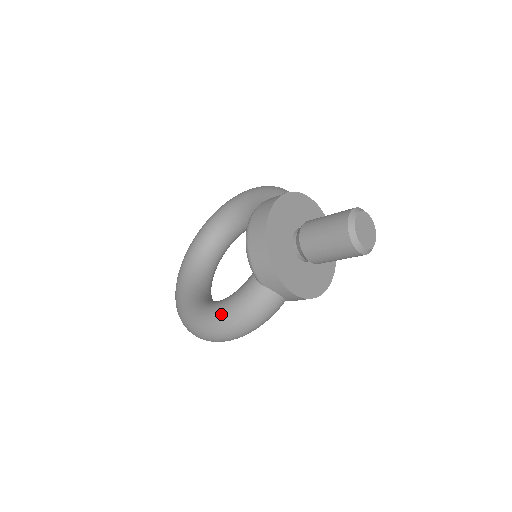
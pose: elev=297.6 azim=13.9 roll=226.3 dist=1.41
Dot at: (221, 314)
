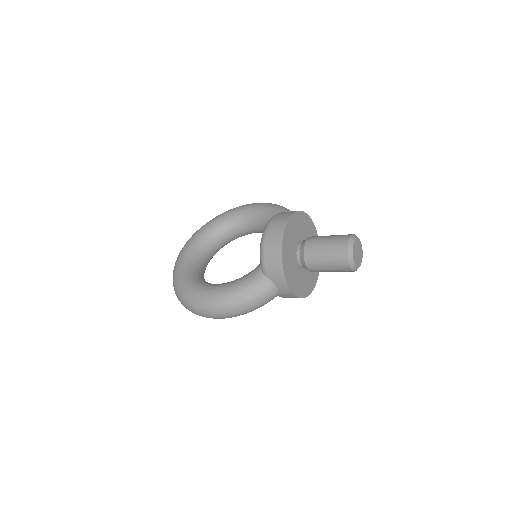
Dot at: (225, 293)
